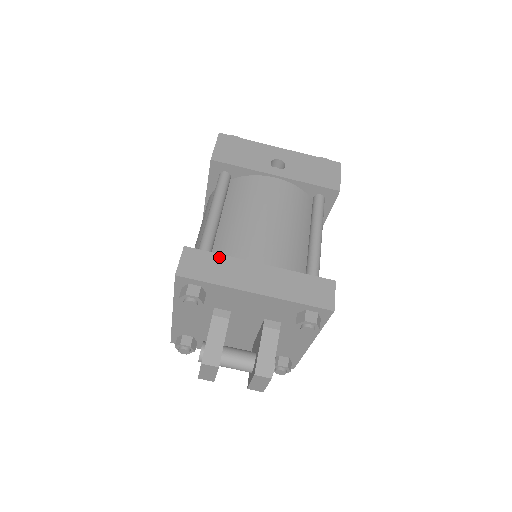
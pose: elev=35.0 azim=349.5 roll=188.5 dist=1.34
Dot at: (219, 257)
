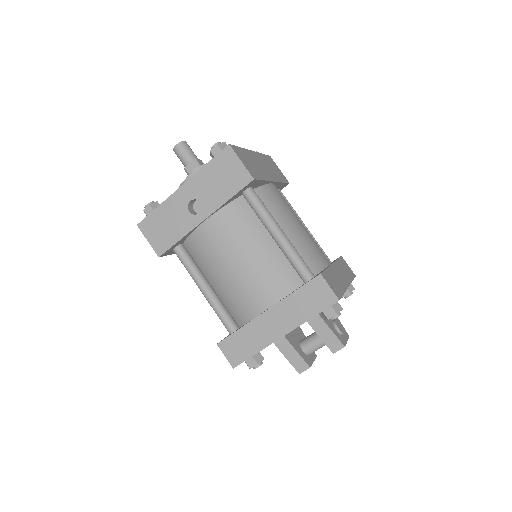
Dot at: (241, 332)
